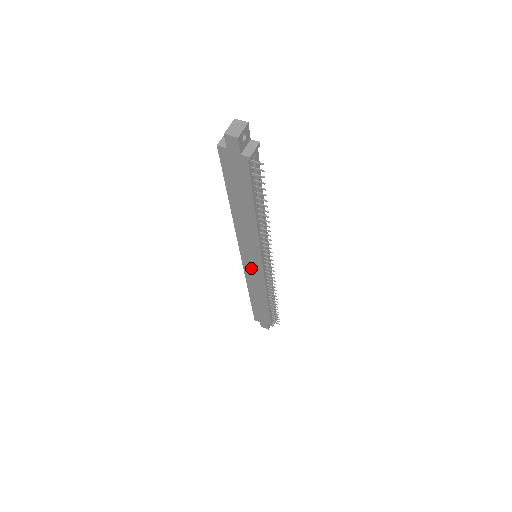
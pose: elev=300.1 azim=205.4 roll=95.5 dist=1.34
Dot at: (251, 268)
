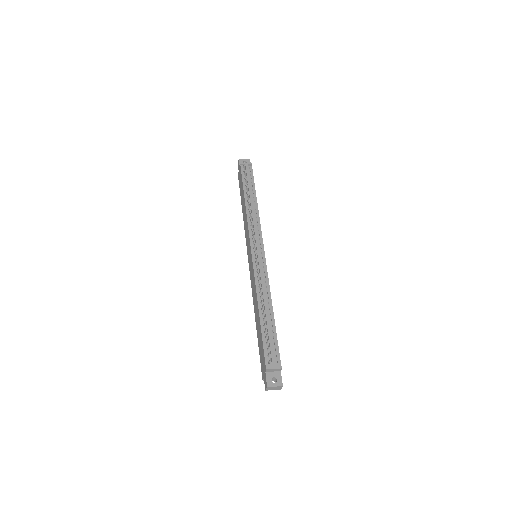
Dot at: (251, 267)
